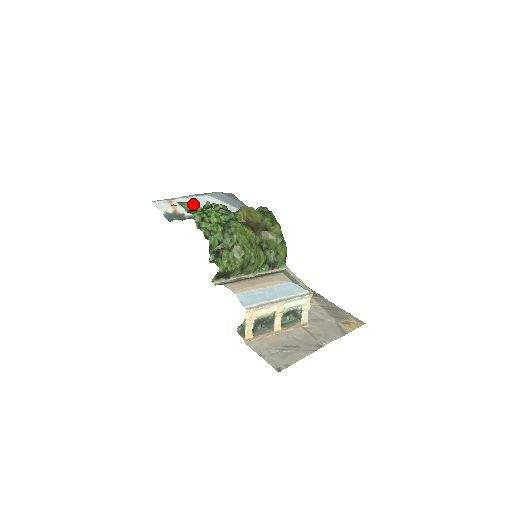
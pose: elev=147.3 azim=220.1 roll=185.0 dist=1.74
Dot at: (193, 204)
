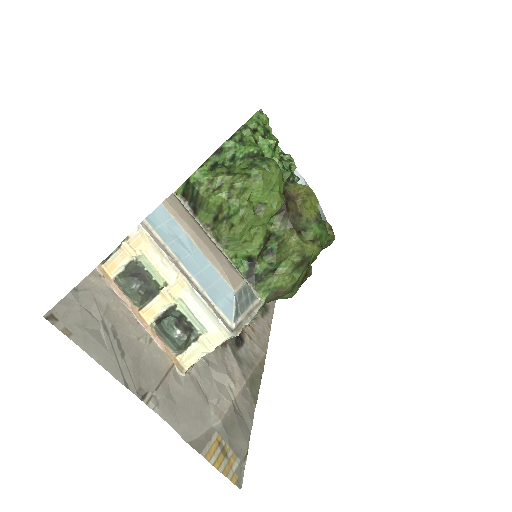
Dot at: occluded
